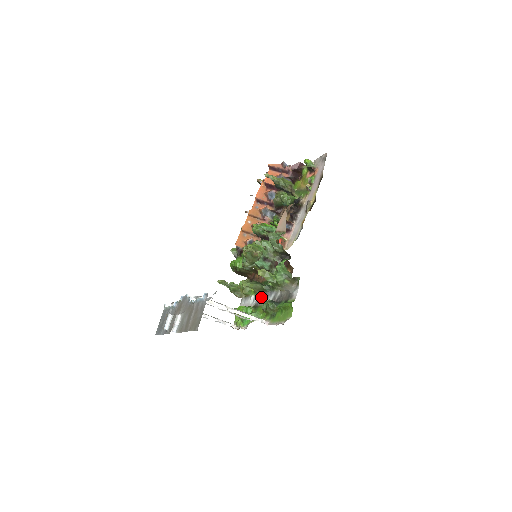
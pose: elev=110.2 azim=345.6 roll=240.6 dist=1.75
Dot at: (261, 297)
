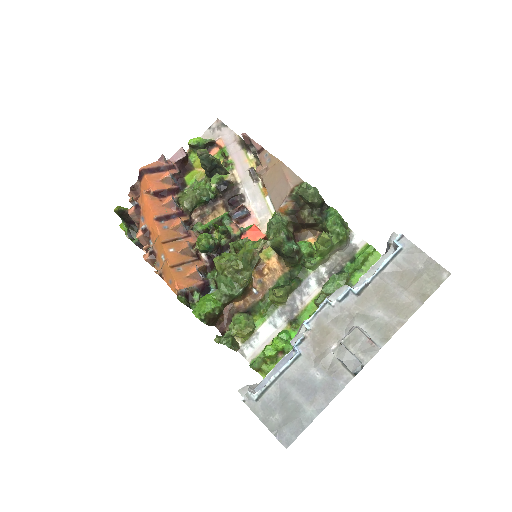
Dot at: (289, 305)
